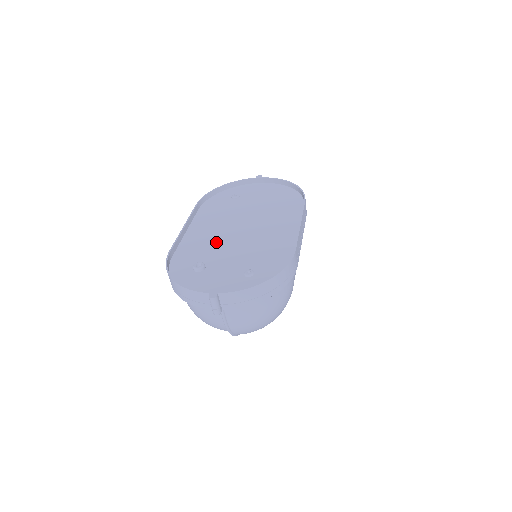
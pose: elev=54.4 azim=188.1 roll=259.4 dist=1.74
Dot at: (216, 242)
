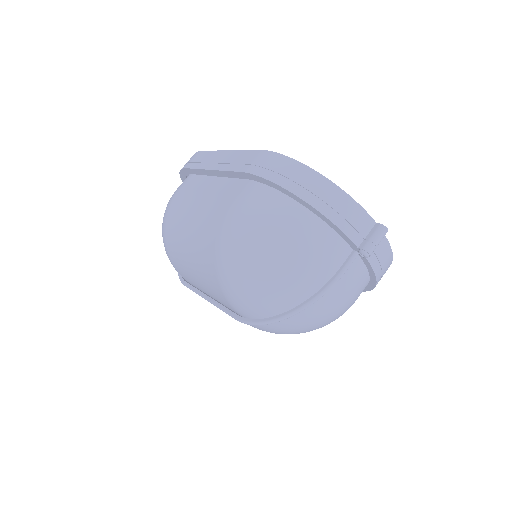
Dot at: occluded
